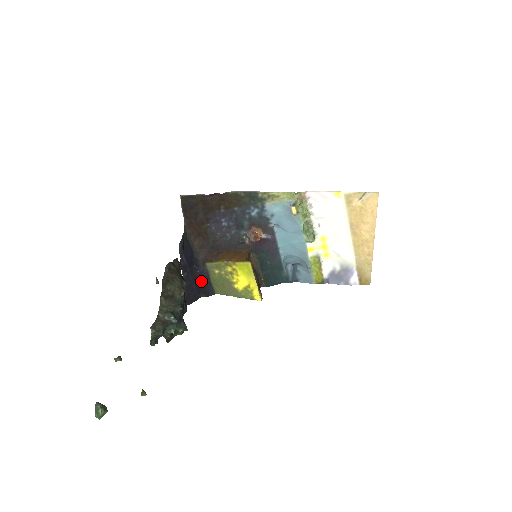
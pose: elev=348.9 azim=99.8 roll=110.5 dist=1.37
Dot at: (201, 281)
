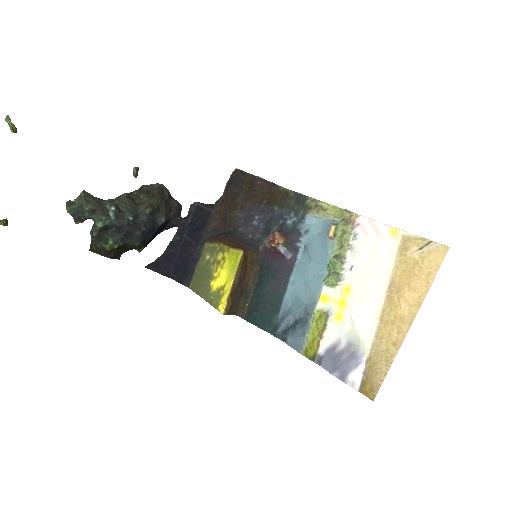
Dot at: (187, 261)
